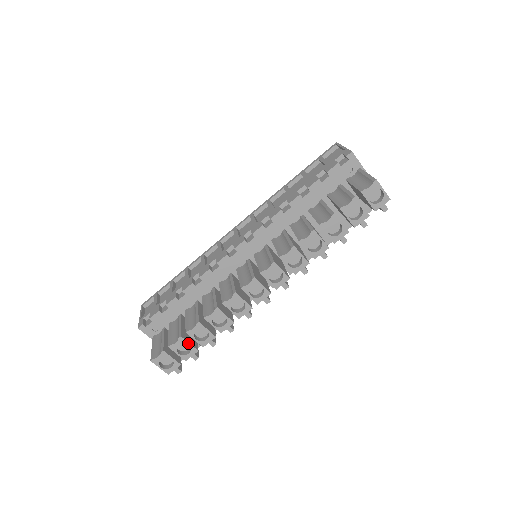
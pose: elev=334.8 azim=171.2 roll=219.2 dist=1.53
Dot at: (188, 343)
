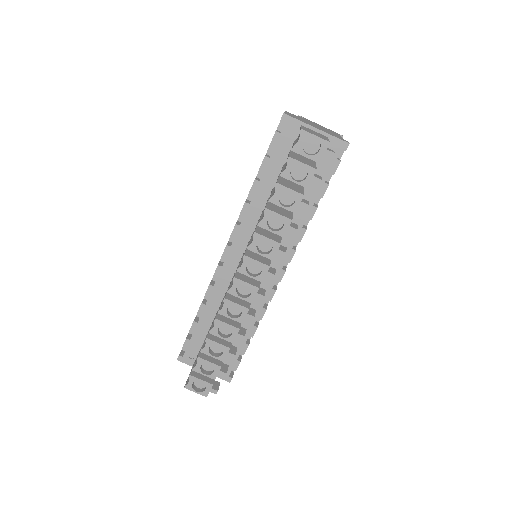
Dot at: (208, 362)
